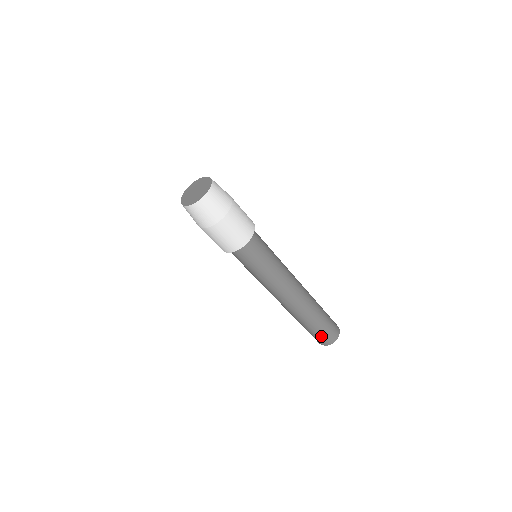
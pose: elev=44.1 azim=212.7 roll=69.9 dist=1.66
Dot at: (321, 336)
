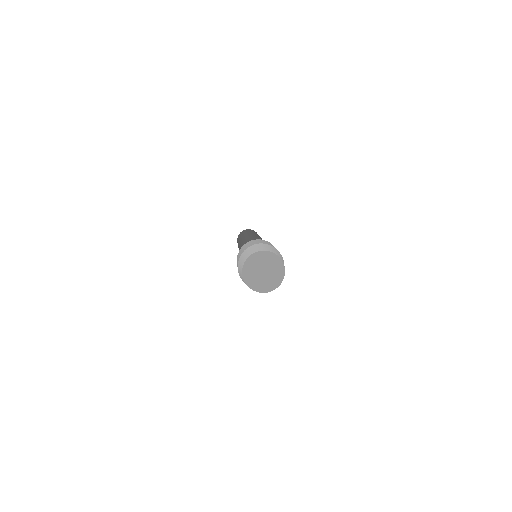
Dot at: occluded
